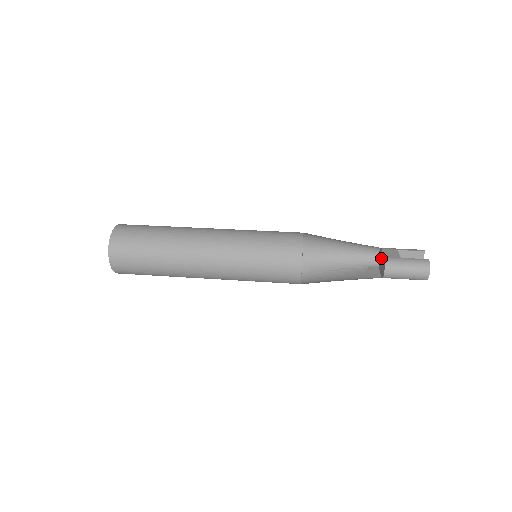
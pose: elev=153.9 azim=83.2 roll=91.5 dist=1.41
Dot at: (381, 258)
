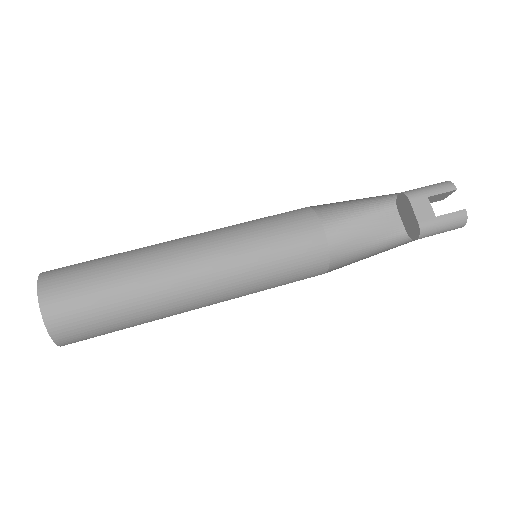
Dot at: (408, 212)
